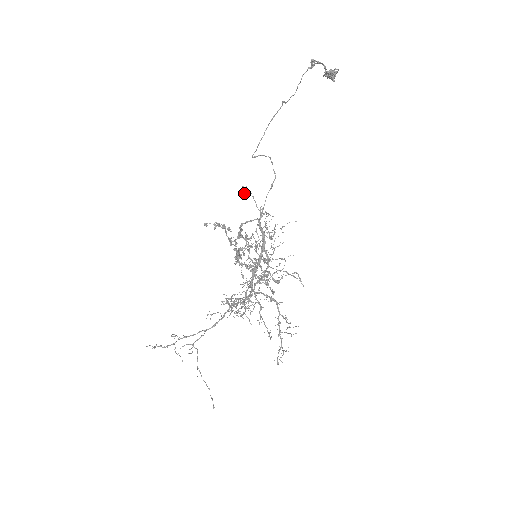
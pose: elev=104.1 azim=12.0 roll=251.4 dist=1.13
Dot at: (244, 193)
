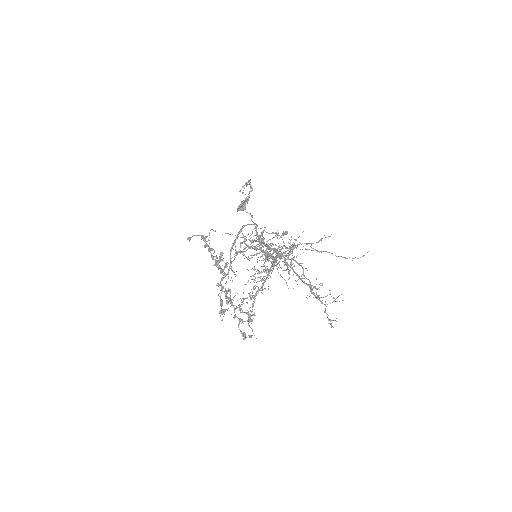
Dot at: (208, 239)
